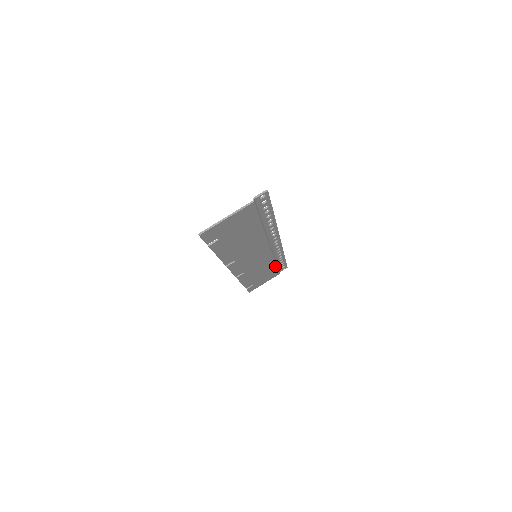
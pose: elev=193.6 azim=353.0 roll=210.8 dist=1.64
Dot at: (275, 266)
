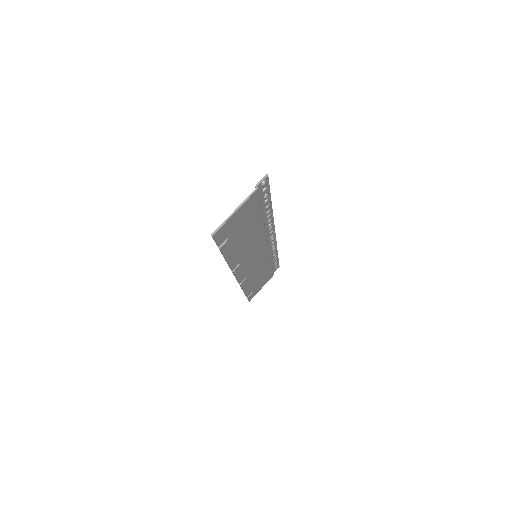
Dot at: (270, 266)
